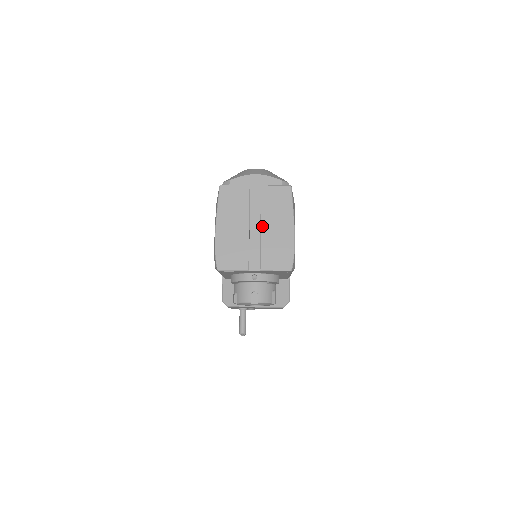
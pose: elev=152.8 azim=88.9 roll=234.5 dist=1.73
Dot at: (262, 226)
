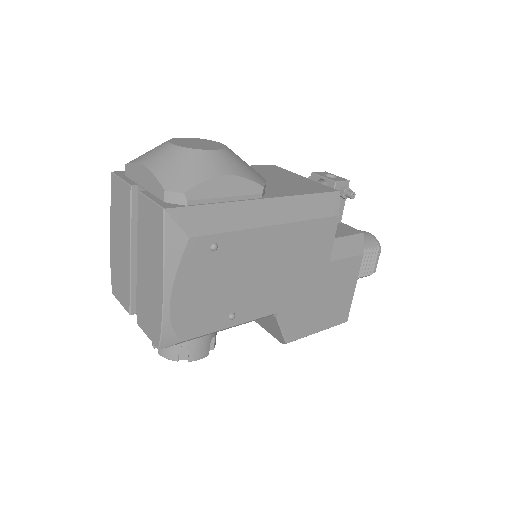
Dot at: (139, 261)
